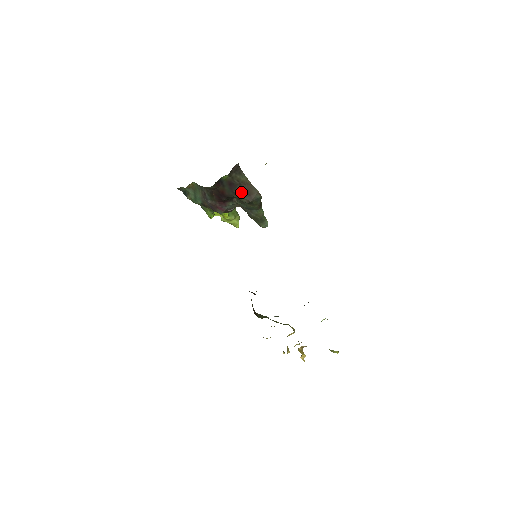
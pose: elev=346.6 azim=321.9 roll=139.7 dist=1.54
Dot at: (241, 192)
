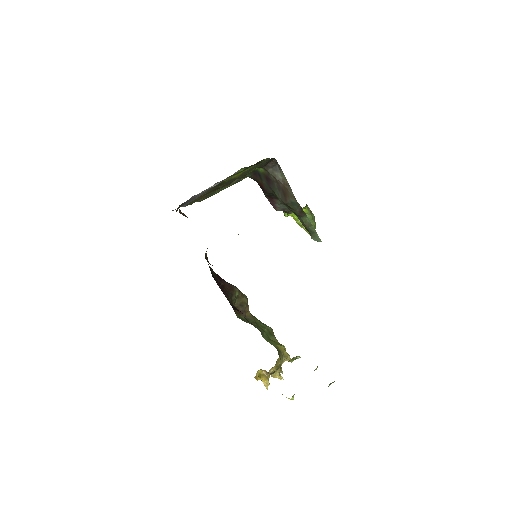
Dot at: (278, 190)
